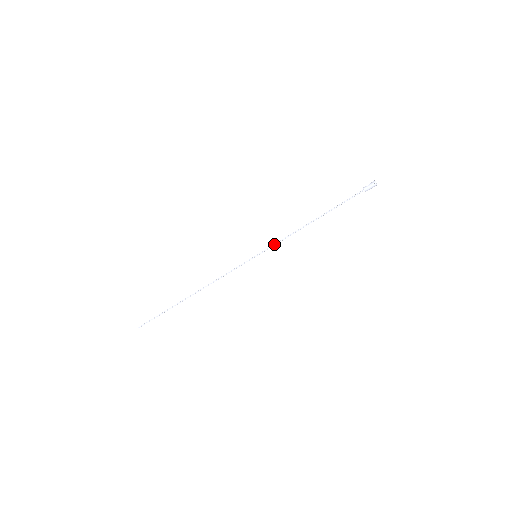
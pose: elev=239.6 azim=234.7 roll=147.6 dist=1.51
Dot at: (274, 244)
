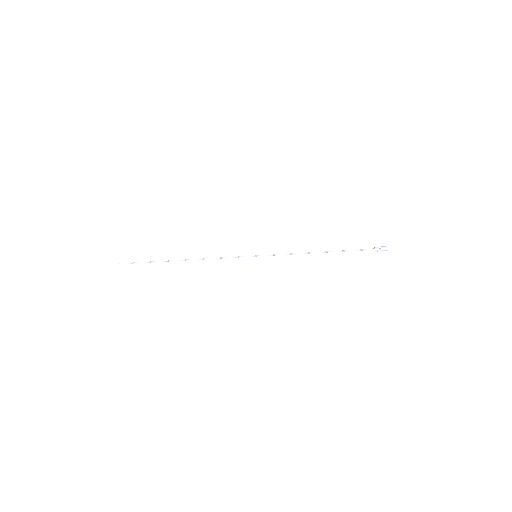
Dot at: occluded
